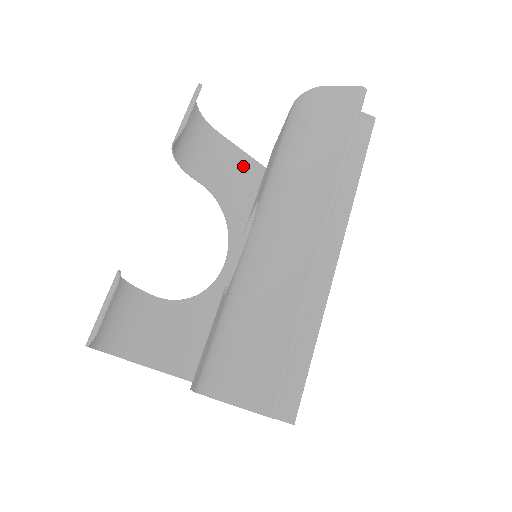
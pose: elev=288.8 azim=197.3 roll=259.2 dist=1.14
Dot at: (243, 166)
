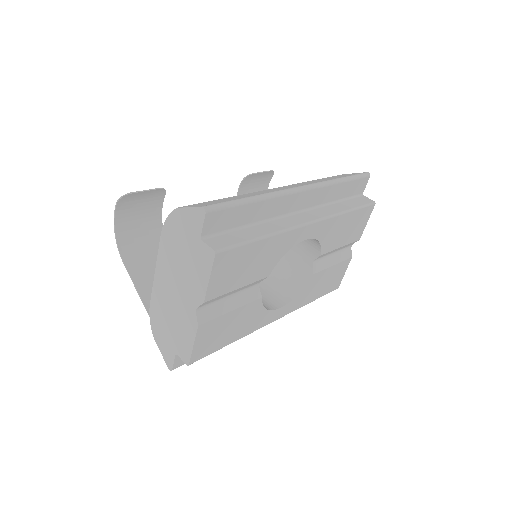
Dot at: occluded
